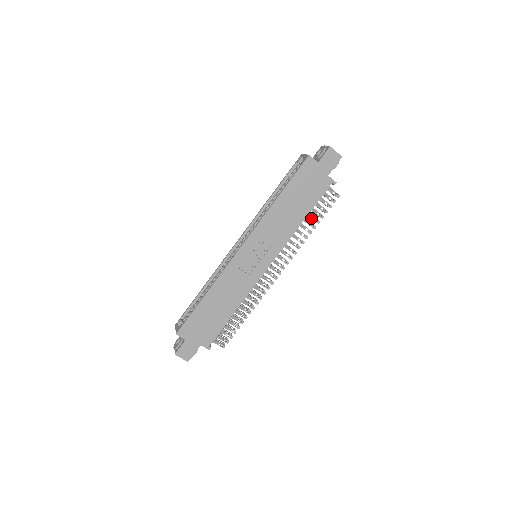
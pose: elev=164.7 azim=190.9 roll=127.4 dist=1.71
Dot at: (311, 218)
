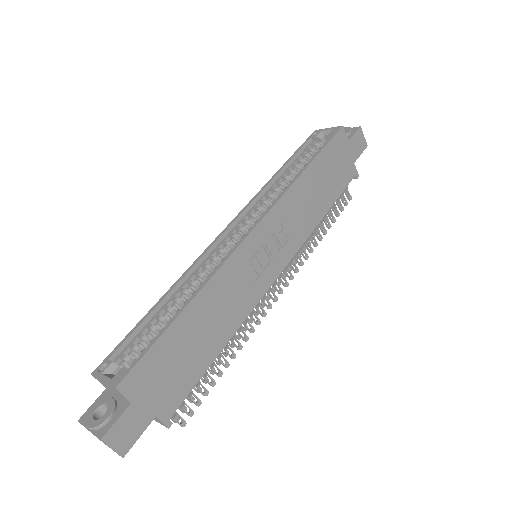
Dot at: (324, 217)
